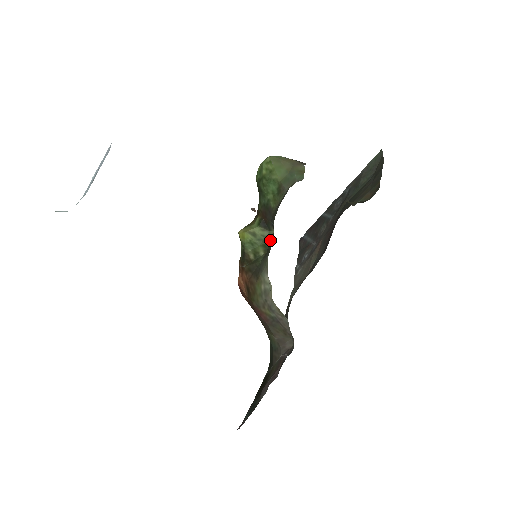
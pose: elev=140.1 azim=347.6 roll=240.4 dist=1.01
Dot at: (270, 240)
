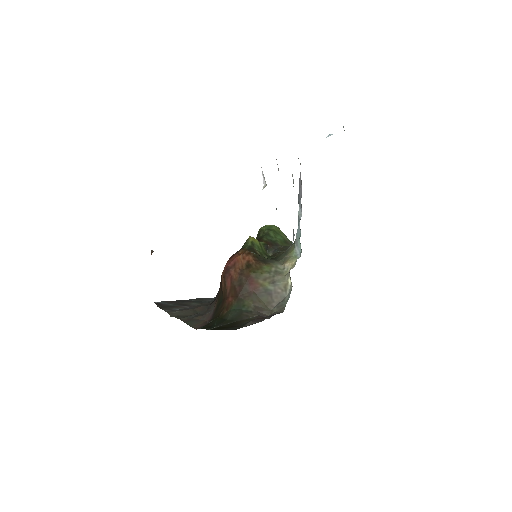
Dot at: (269, 257)
